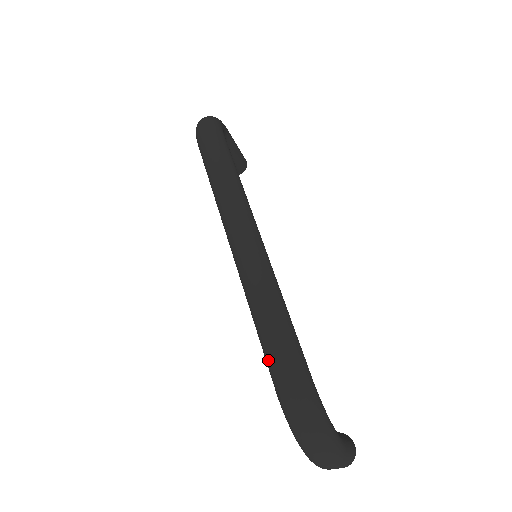
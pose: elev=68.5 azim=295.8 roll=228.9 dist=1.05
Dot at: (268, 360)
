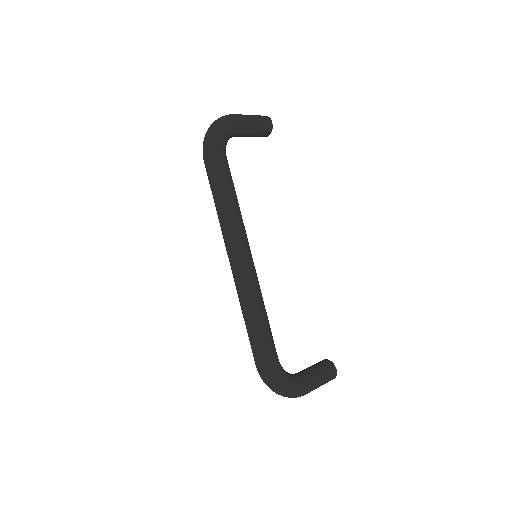
Dot at: (251, 346)
